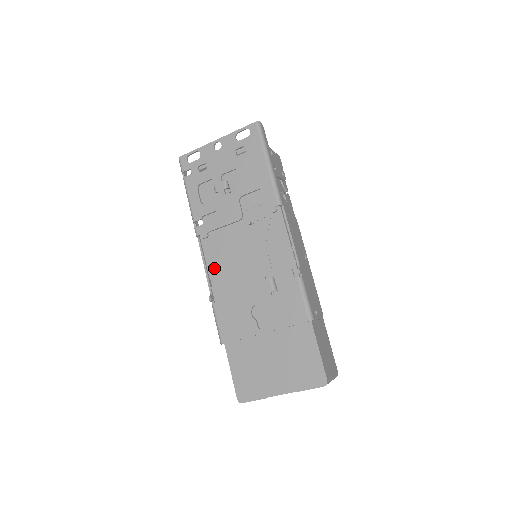
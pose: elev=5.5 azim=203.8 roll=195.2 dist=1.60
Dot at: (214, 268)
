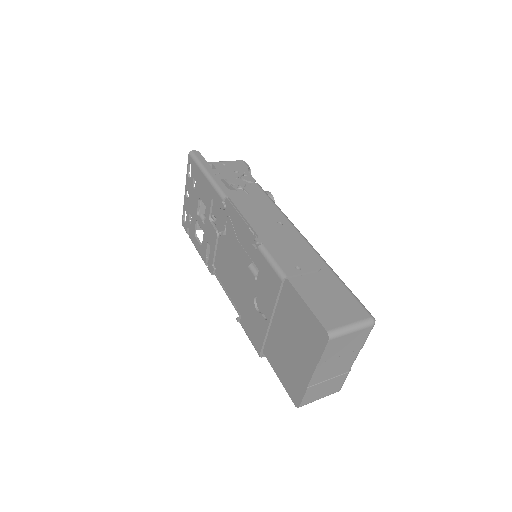
Dot at: (230, 291)
